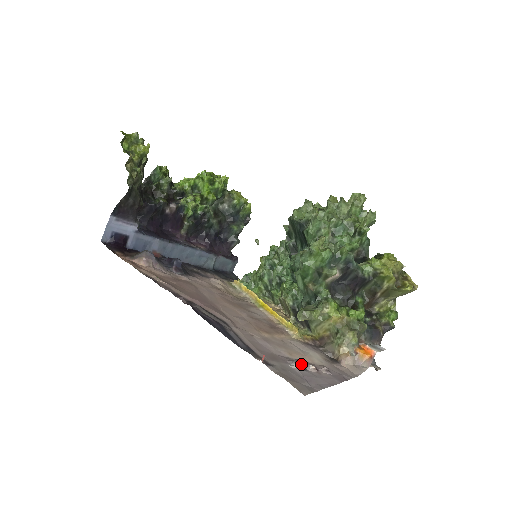
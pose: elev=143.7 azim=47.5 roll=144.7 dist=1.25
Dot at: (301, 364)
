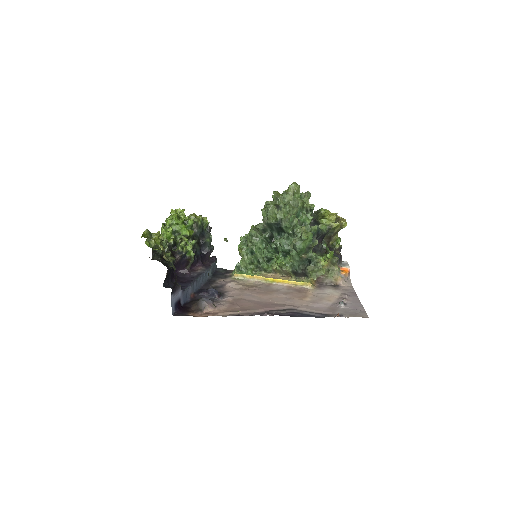
Dot at: (343, 303)
